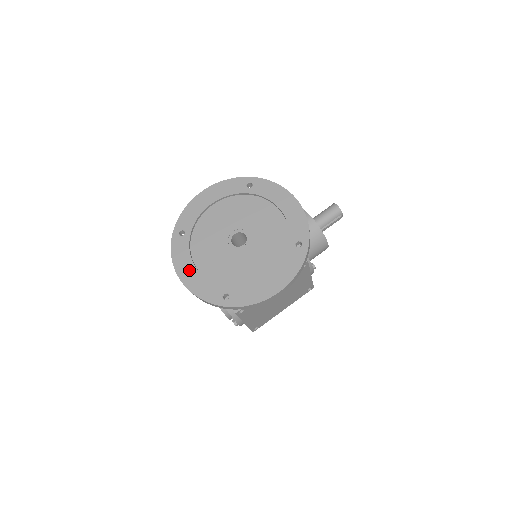
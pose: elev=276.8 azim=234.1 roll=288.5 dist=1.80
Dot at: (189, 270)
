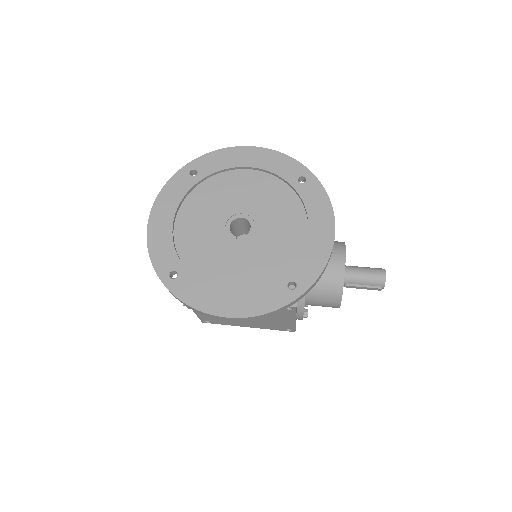
Dot at: (165, 216)
